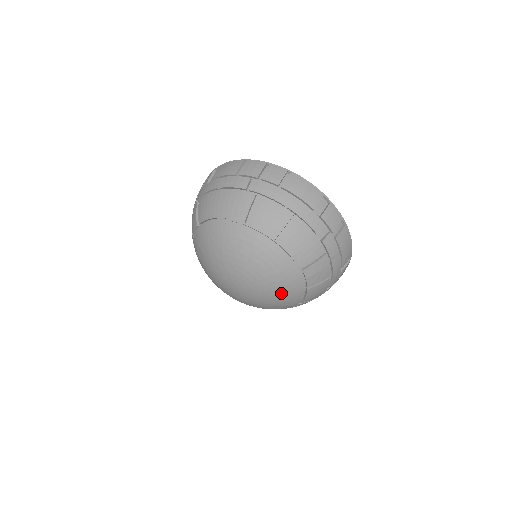
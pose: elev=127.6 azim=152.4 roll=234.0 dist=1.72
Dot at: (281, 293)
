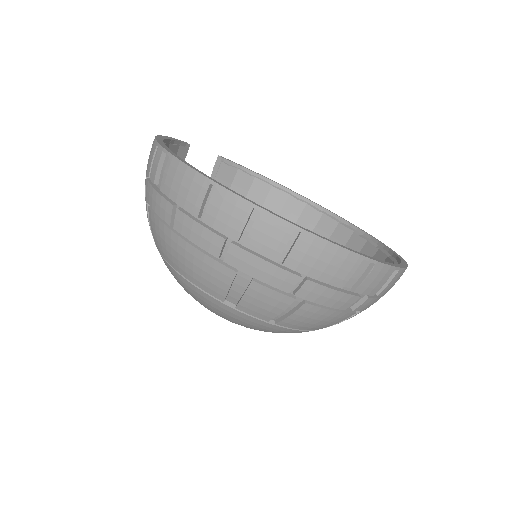
Dot at: occluded
